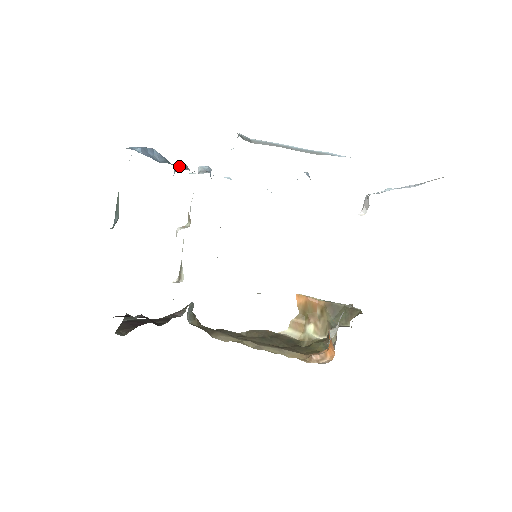
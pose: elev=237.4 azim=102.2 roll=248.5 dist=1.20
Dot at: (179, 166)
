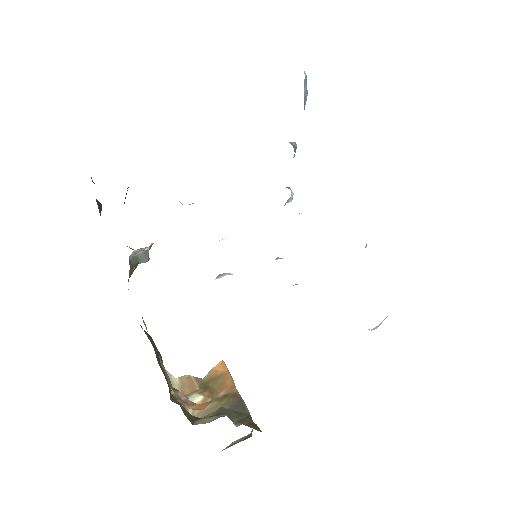
Dot at: (294, 144)
